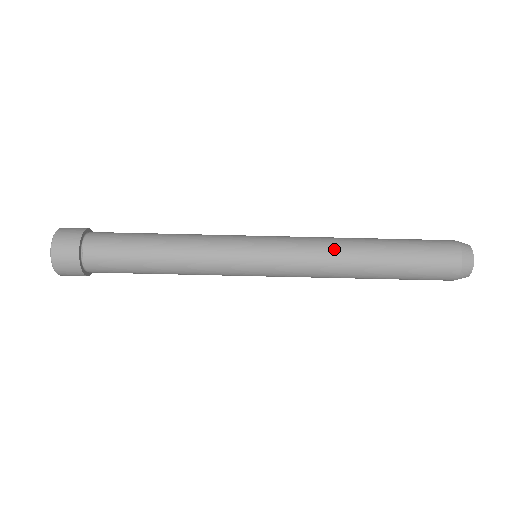
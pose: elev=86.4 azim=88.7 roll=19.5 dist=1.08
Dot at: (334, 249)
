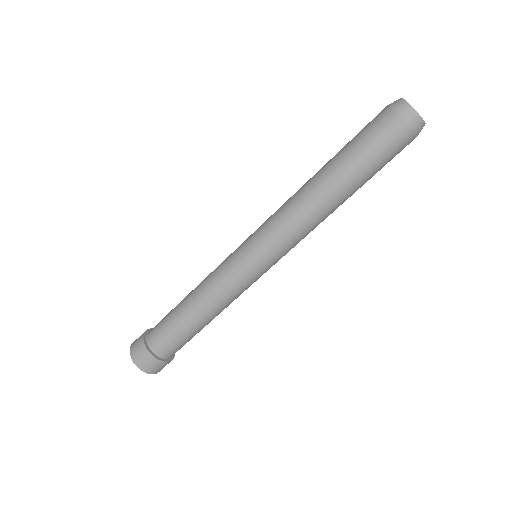
Dot at: (305, 214)
